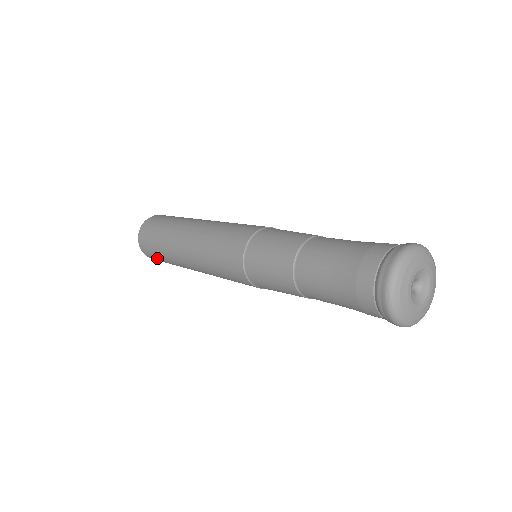
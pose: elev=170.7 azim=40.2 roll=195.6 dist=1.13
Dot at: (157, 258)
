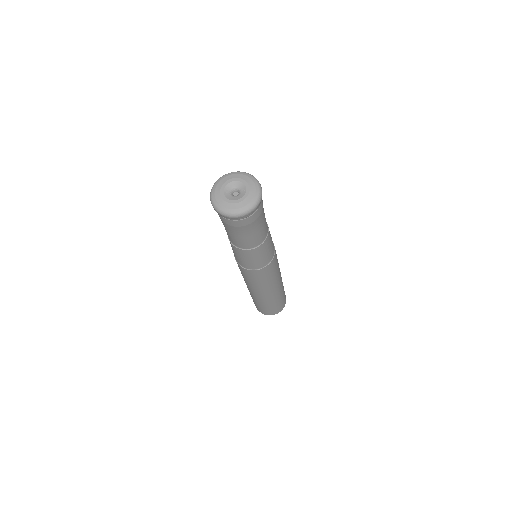
Dot at: (255, 304)
